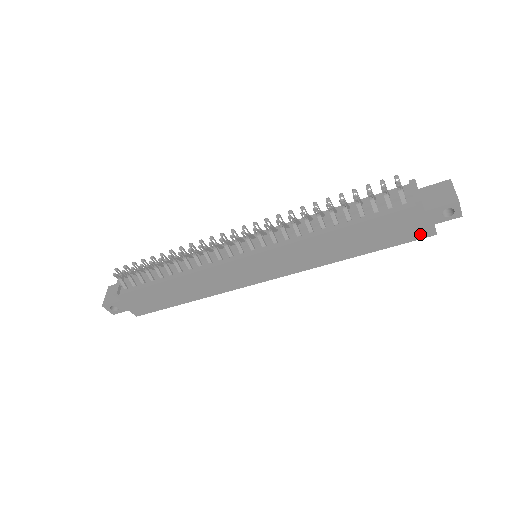
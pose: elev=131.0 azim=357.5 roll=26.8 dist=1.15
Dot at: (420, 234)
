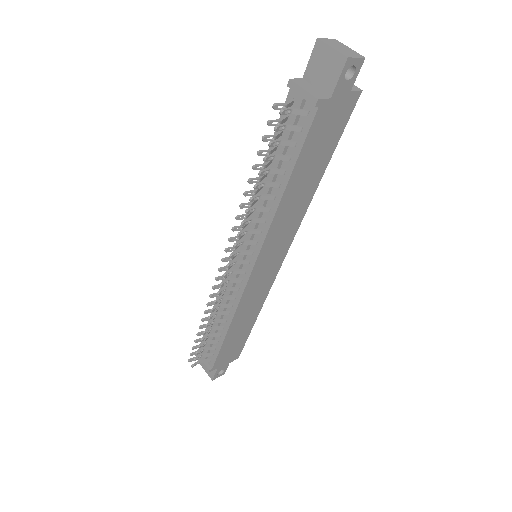
Dot at: (349, 108)
